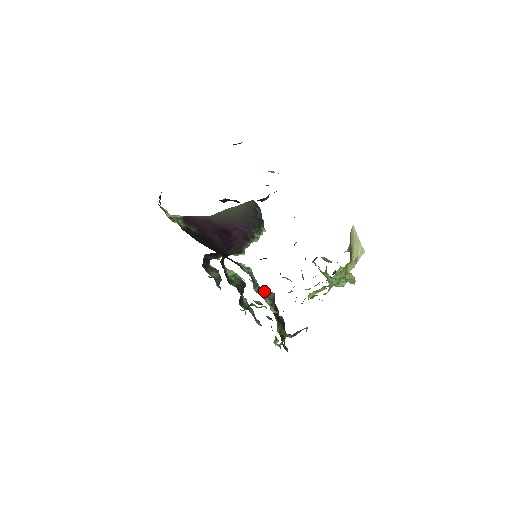
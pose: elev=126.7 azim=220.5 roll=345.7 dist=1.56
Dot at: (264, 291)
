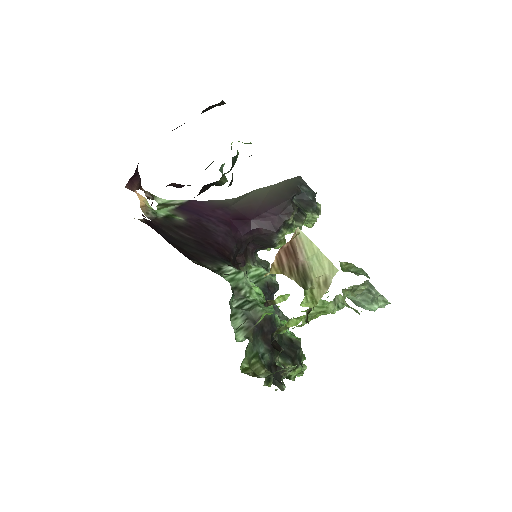
Dot at: (249, 306)
